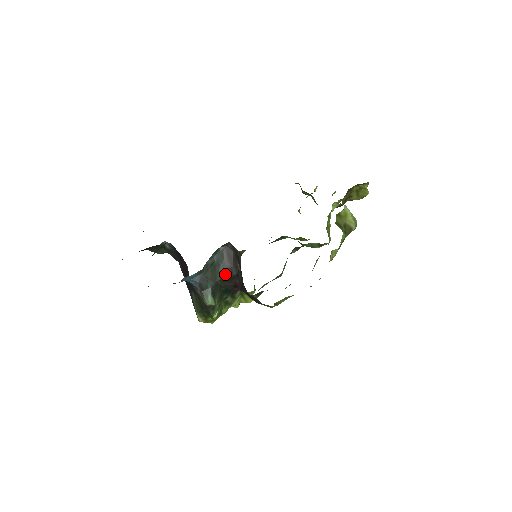
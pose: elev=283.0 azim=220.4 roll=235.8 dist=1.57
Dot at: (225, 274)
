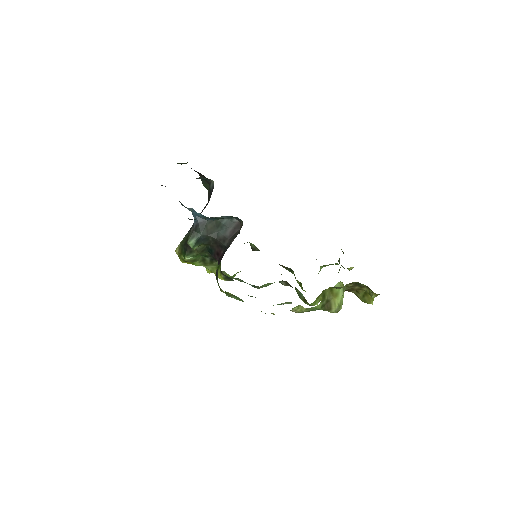
Dot at: (219, 238)
